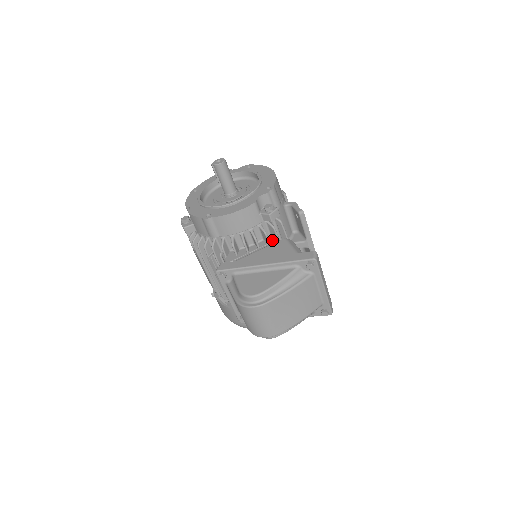
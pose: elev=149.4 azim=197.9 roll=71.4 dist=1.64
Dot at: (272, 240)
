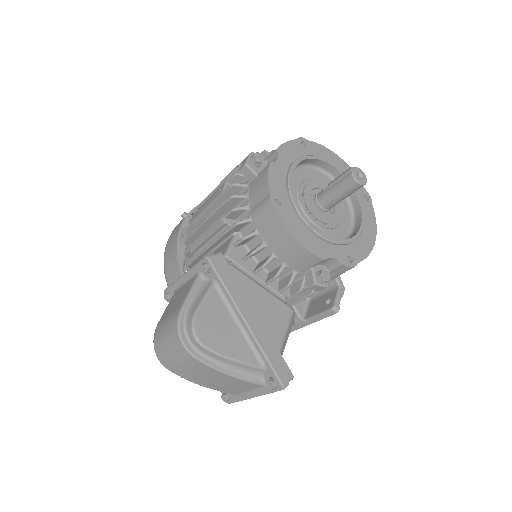
Dot at: (284, 293)
